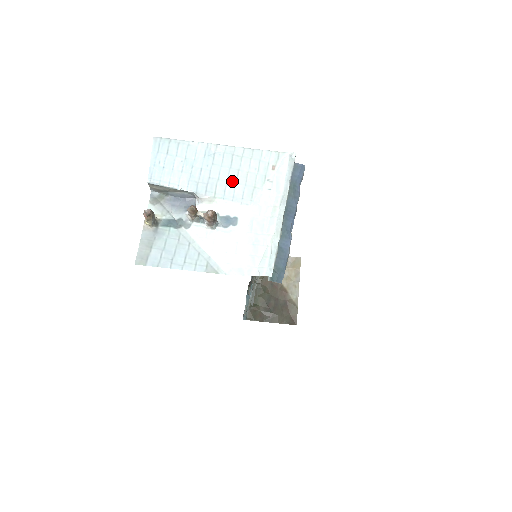
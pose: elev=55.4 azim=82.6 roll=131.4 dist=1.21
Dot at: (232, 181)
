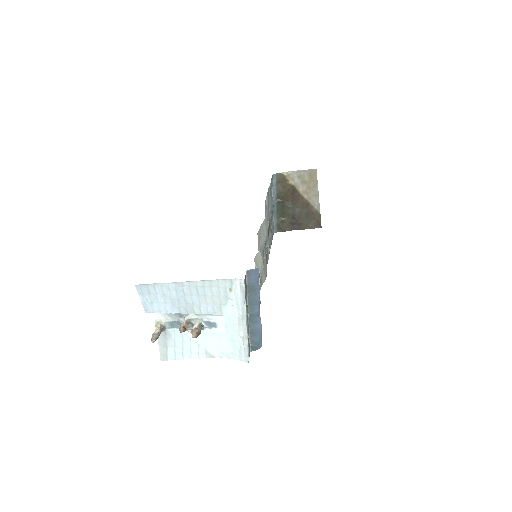
Dot at: (203, 303)
